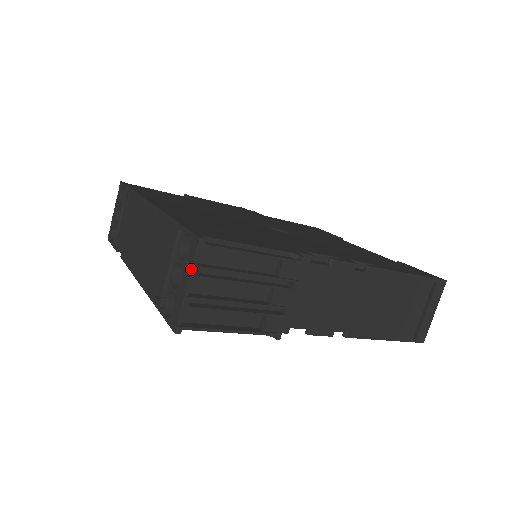
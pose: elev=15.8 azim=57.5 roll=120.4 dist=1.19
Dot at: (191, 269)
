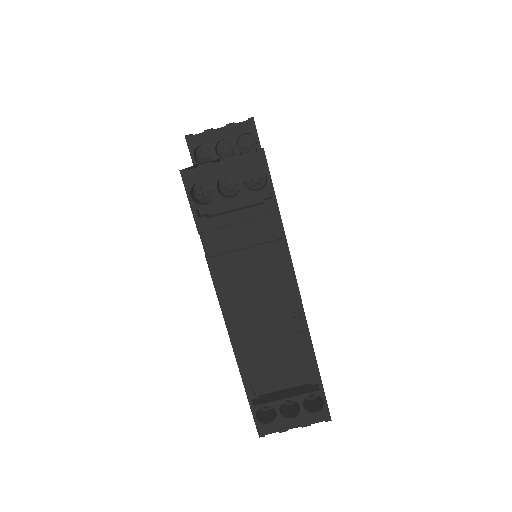
Dot at: occluded
